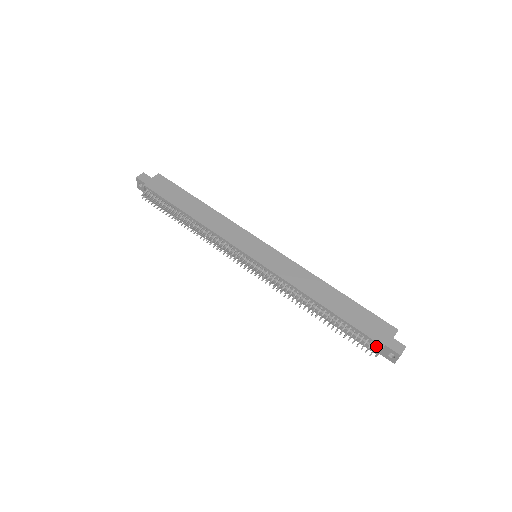
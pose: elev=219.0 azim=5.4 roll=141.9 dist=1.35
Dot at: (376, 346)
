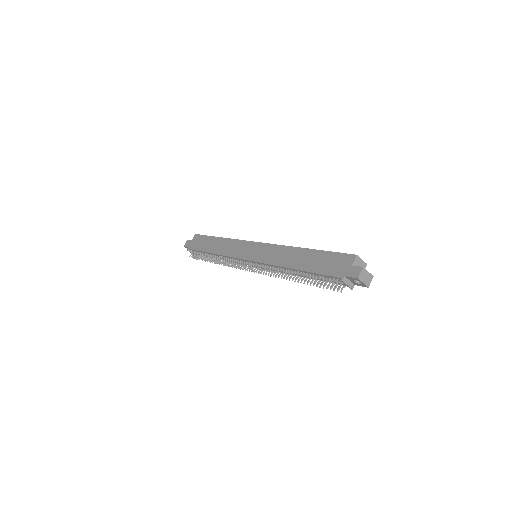
Dot at: (340, 281)
